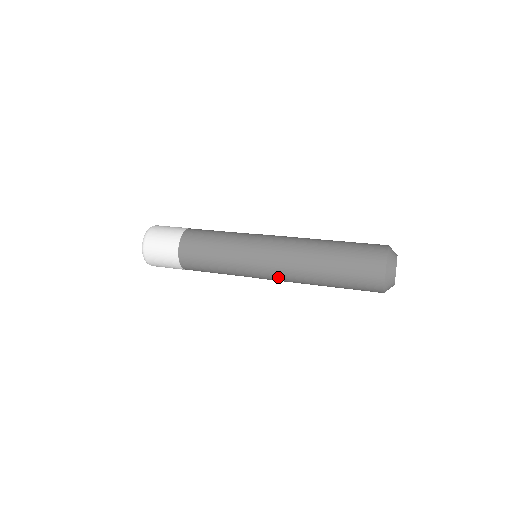
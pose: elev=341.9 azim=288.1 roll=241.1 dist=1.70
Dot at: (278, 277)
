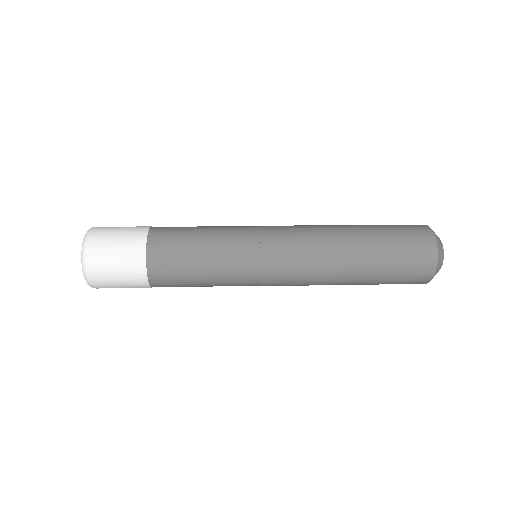
Dot at: (298, 250)
